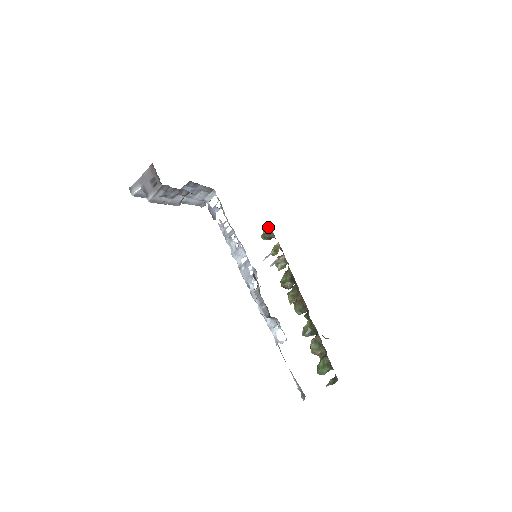
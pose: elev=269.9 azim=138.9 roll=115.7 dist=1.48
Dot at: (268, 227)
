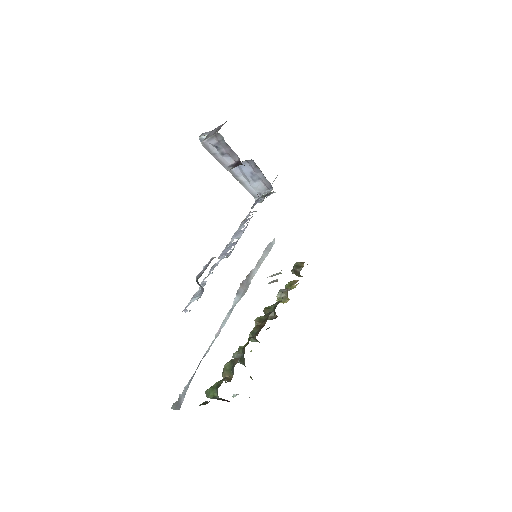
Dot at: (303, 262)
